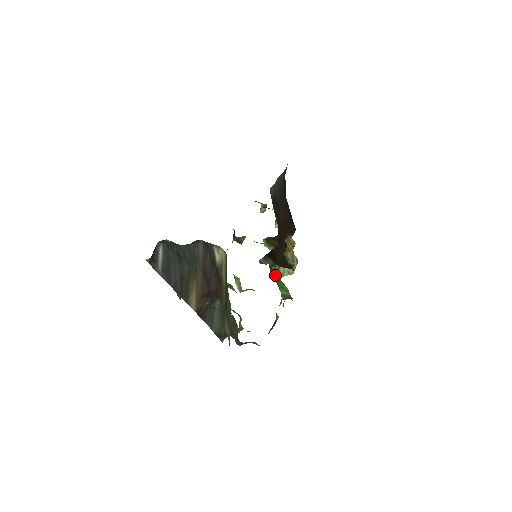
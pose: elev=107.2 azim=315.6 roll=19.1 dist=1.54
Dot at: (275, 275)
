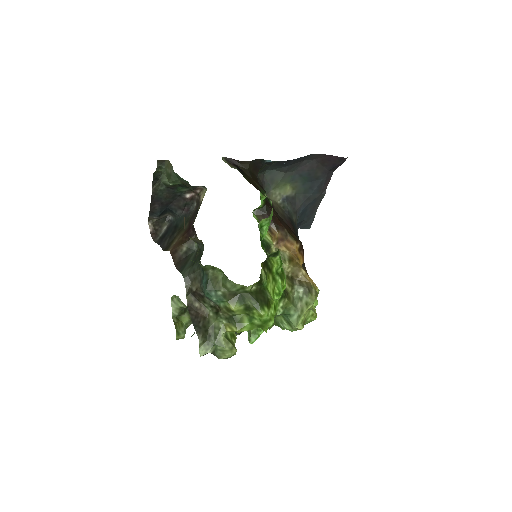
Dot at: occluded
